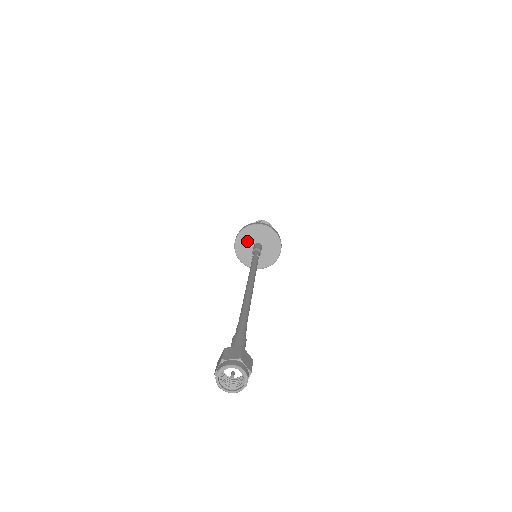
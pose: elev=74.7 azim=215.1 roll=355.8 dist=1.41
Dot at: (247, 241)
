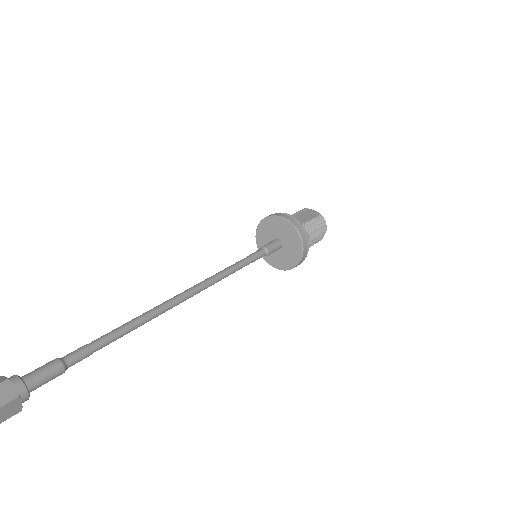
Dot at: (276, 229)
